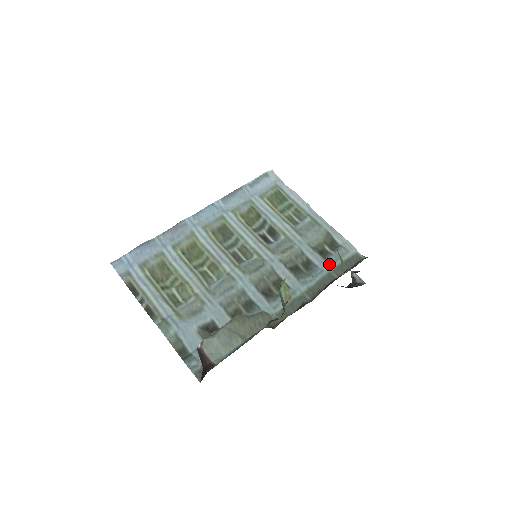
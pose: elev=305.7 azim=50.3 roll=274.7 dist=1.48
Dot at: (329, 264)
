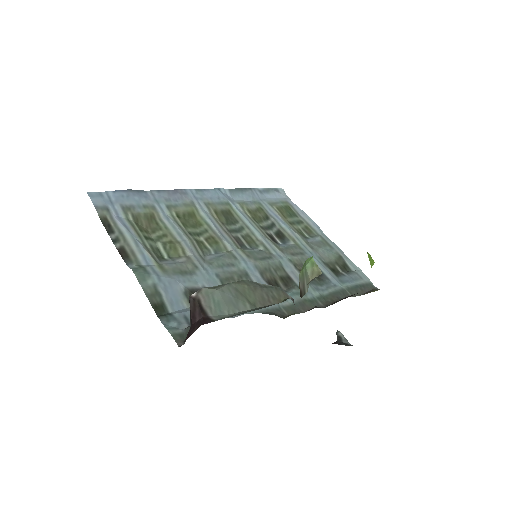
Dot at: (342, 282)
